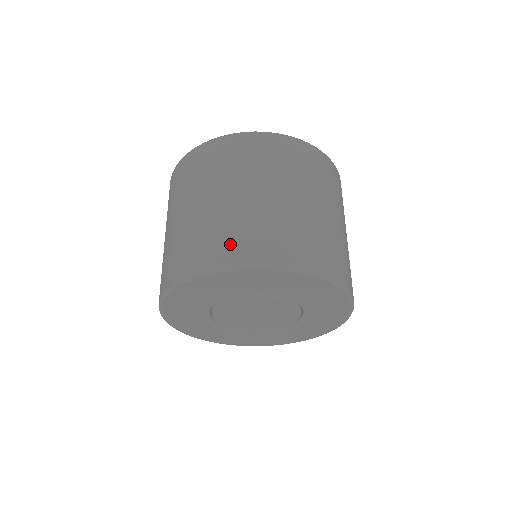
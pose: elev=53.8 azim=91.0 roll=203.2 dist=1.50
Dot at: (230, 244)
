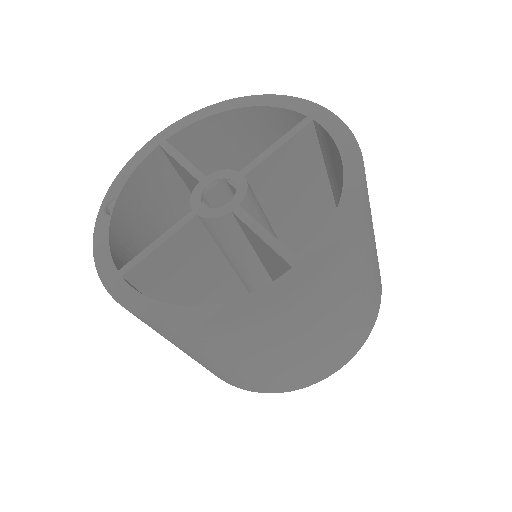
Dot at: (235, 383)
